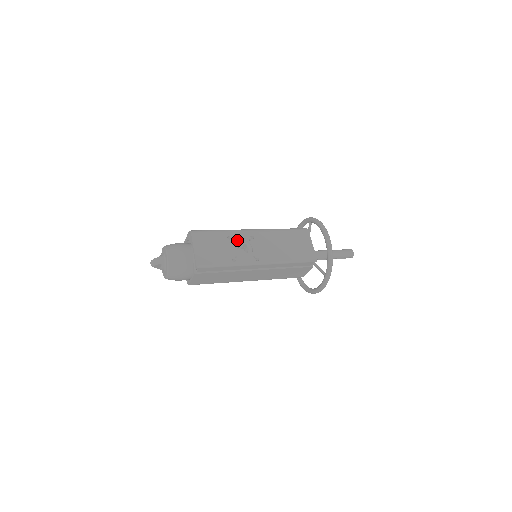
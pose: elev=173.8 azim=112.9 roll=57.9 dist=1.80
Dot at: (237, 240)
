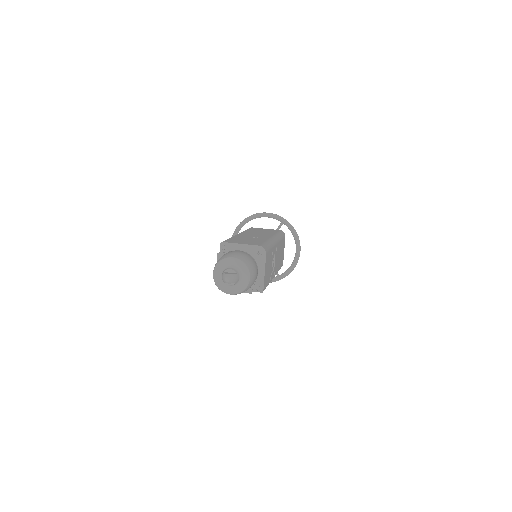
Dot at: occluded
